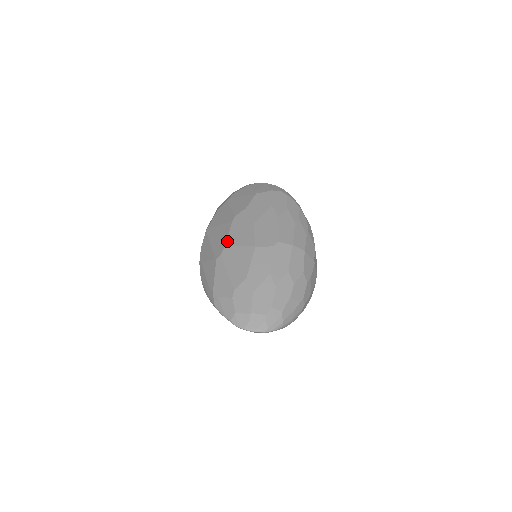
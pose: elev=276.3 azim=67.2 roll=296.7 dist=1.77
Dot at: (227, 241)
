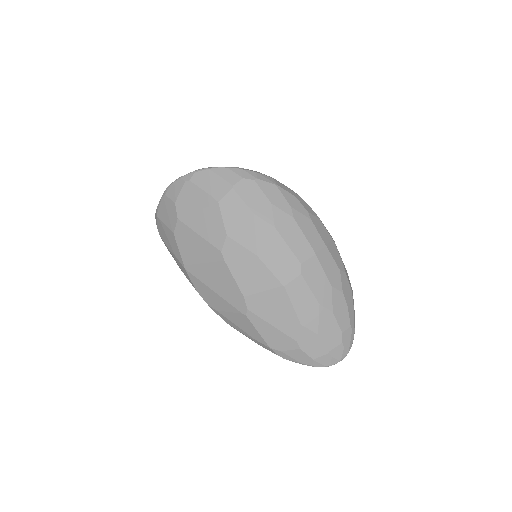
Dot at: (242, 291)
